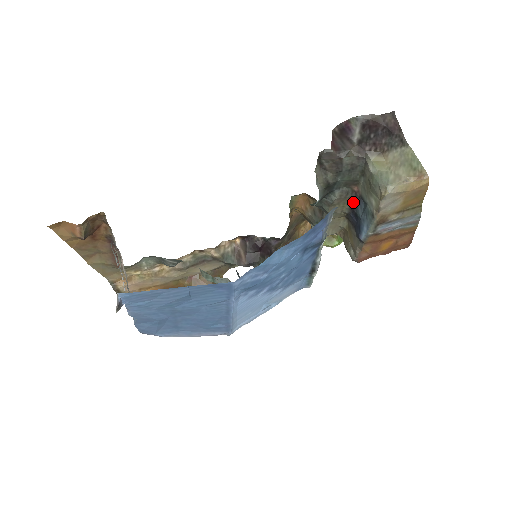
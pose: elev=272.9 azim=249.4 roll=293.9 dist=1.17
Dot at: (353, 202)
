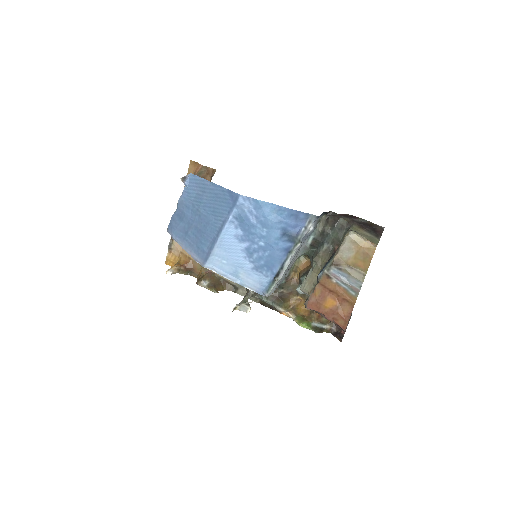
Dot at: (330, 258)
